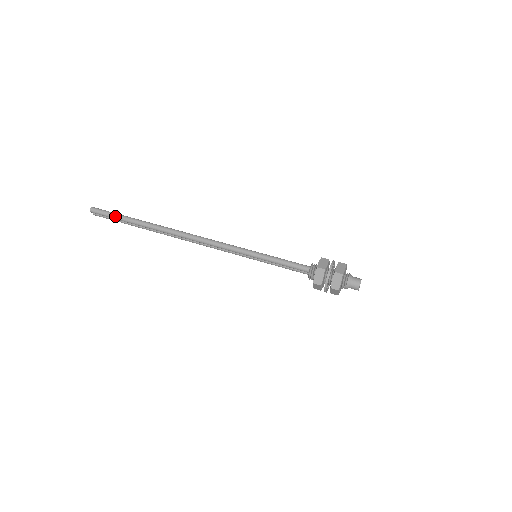
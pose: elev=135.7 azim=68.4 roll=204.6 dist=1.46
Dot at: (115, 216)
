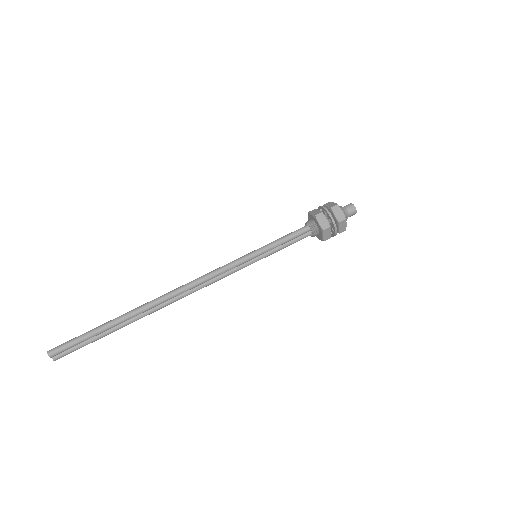
Dot at: (85, 336)
